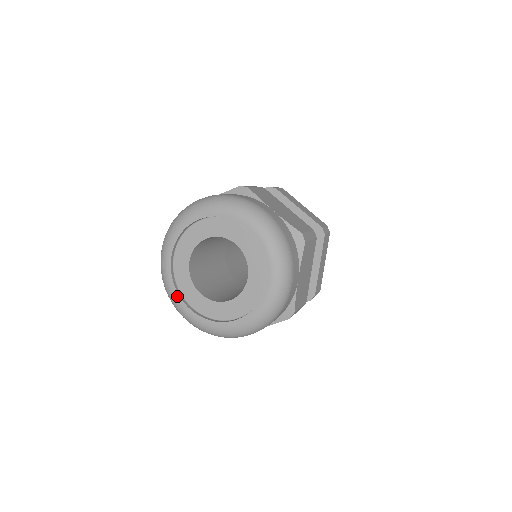
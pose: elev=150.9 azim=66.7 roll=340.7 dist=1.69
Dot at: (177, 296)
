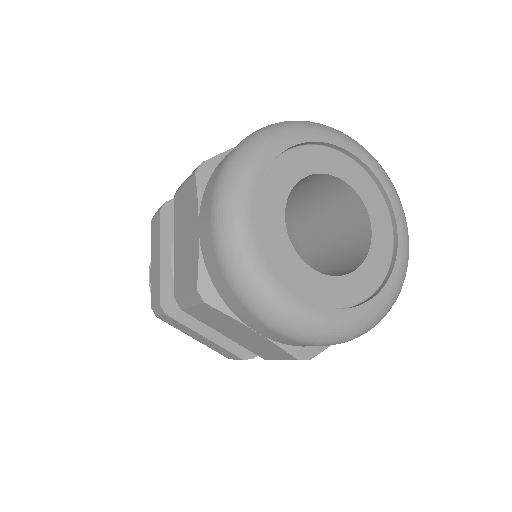
Dot at: (278, 279)
